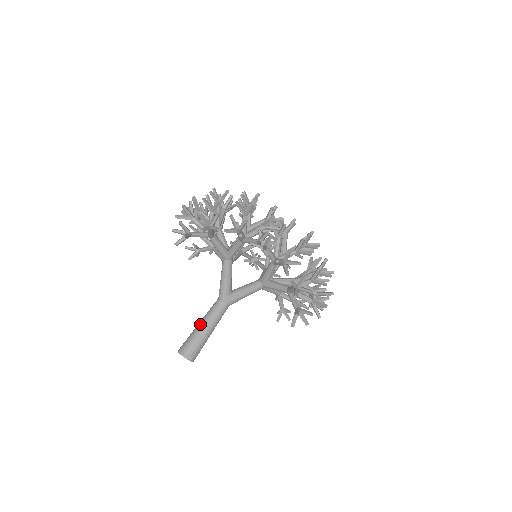
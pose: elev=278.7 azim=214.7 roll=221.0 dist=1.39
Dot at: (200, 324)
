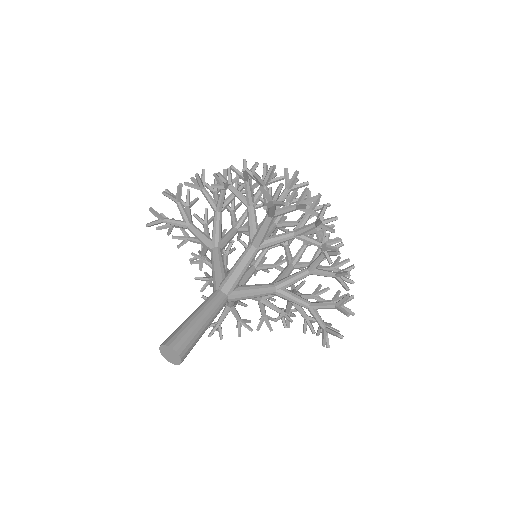
Dot at: occluded
